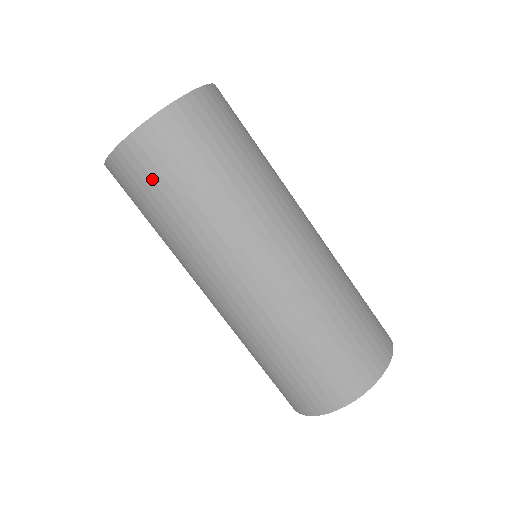
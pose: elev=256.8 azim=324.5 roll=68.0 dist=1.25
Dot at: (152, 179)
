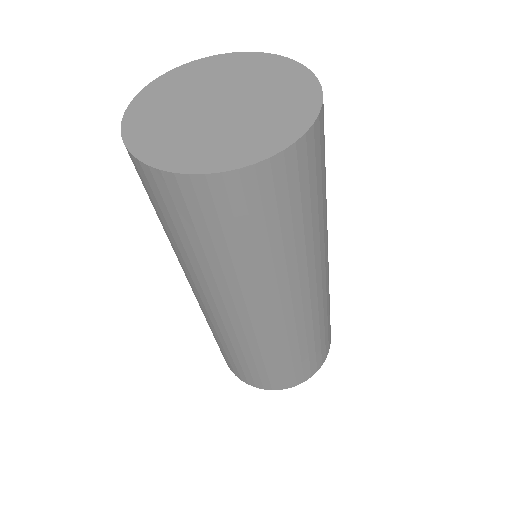
Dot at: (191, 220)
